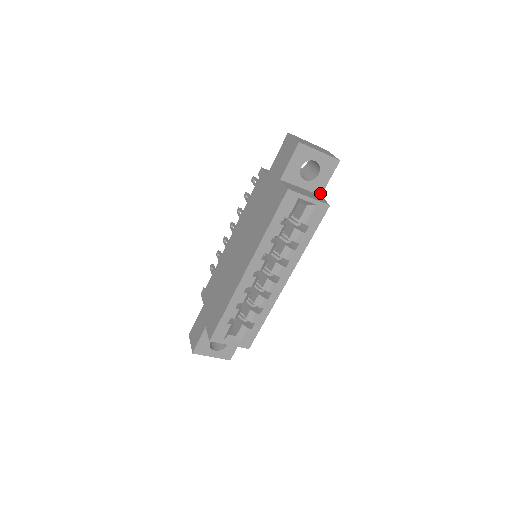
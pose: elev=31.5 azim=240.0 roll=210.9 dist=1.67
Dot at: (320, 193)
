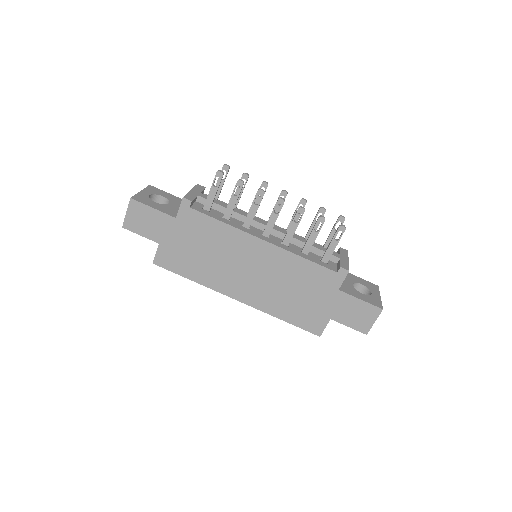
Dot at: occluded
